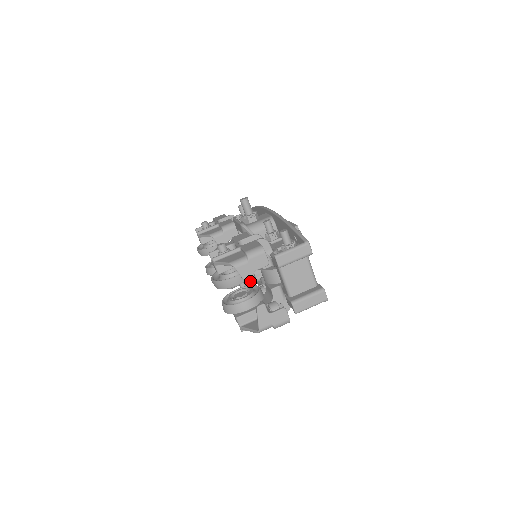
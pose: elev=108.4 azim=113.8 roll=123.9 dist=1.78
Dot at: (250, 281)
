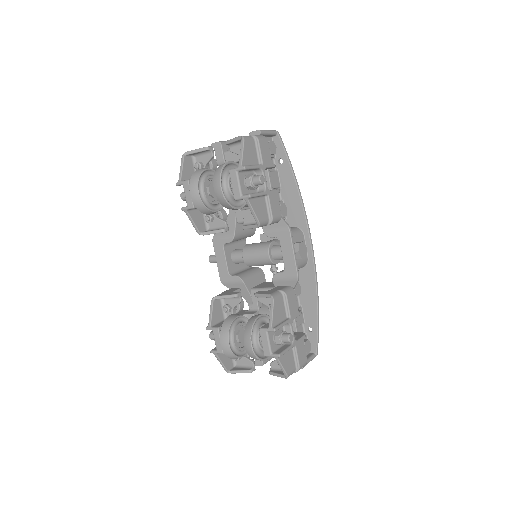
Dot at: (205, 148)
